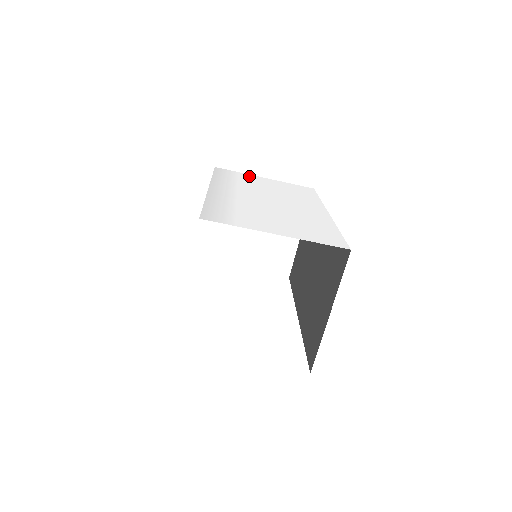
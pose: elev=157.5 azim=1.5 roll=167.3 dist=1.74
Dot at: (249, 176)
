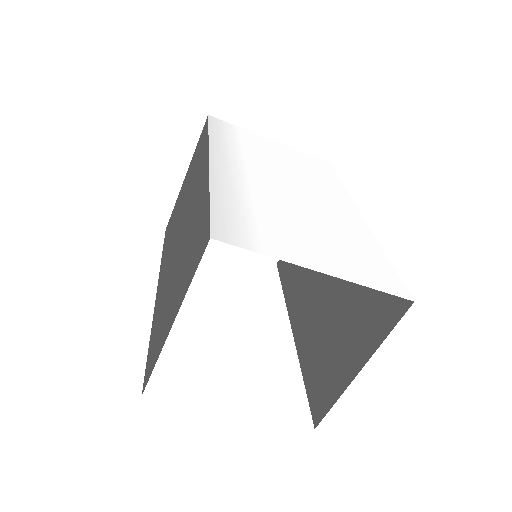
Dot at: (254, 136)
